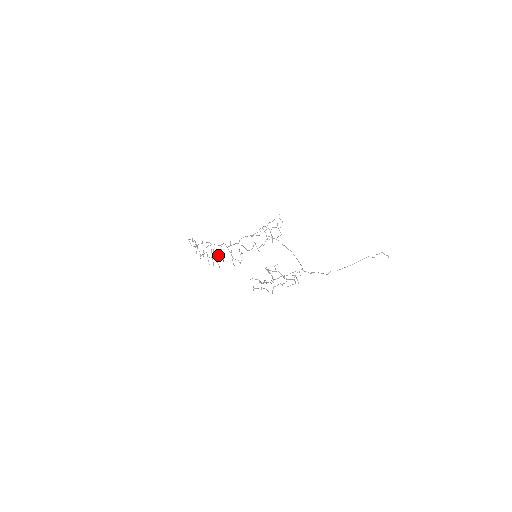
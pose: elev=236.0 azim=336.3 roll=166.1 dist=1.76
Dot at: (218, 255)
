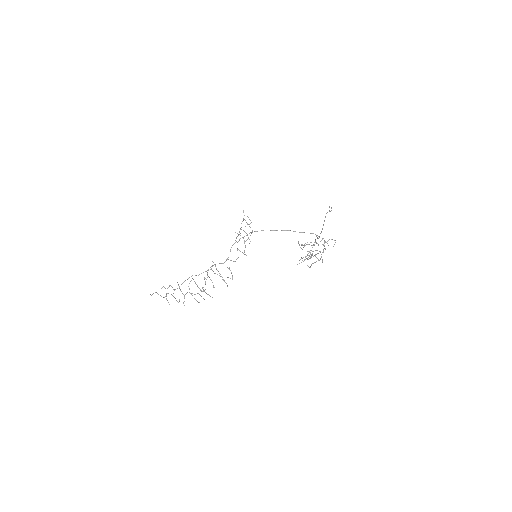
Dot at: occluded
